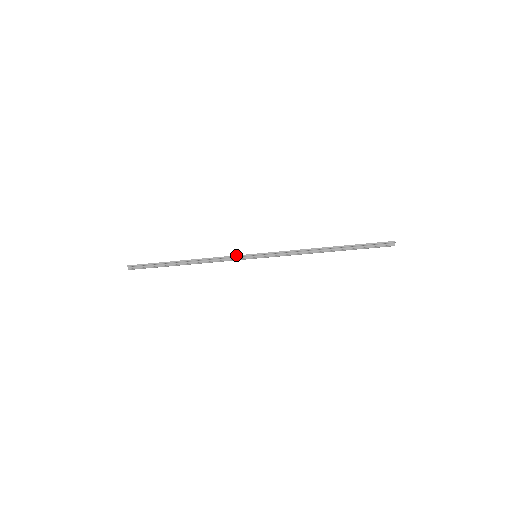
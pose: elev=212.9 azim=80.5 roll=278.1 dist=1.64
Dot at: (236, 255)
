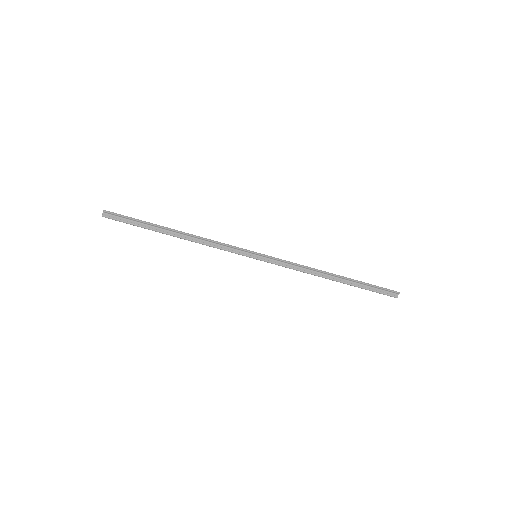
Dot at: occluded
